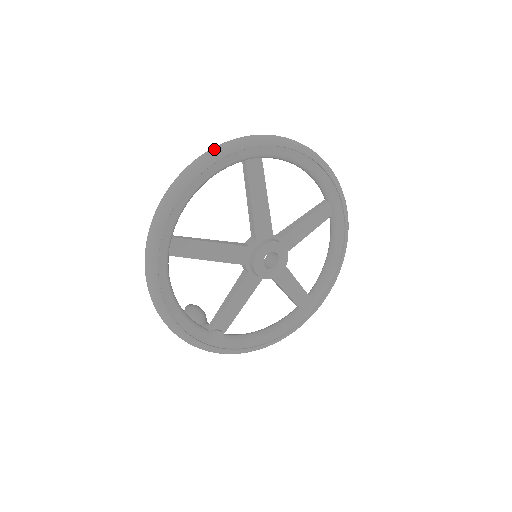
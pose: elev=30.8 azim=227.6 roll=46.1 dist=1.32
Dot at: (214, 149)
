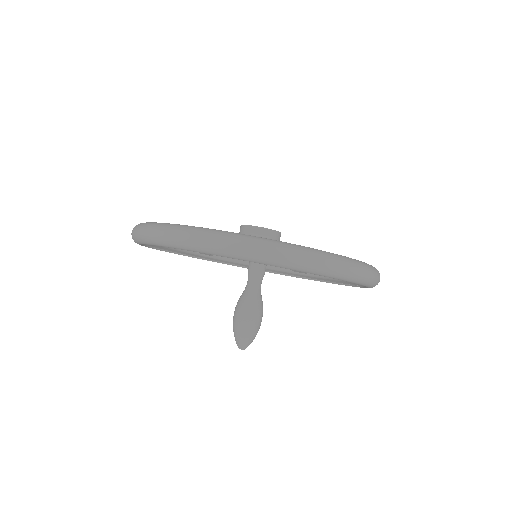
Dot at: occluded
